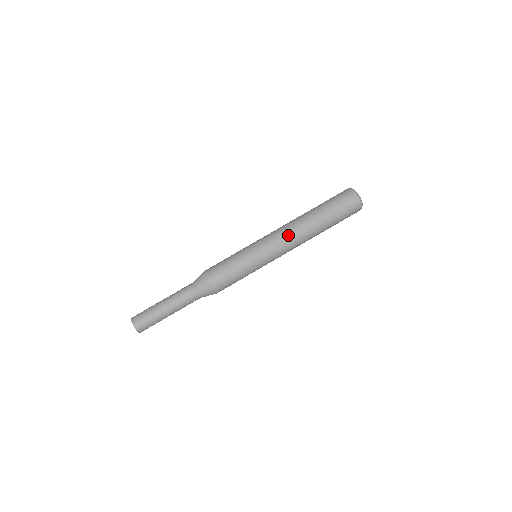
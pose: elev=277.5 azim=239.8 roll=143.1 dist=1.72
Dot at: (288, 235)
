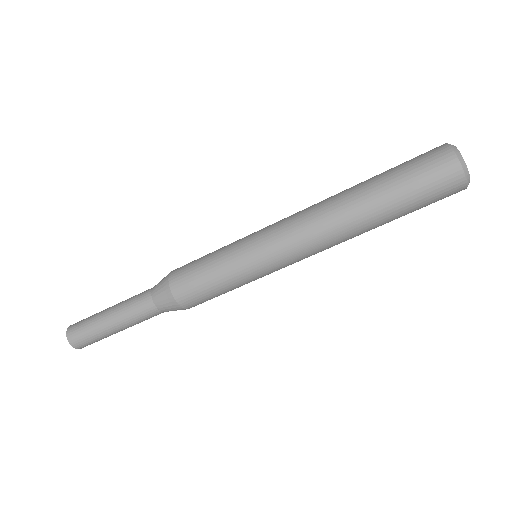
Dot at: (316, 243)
